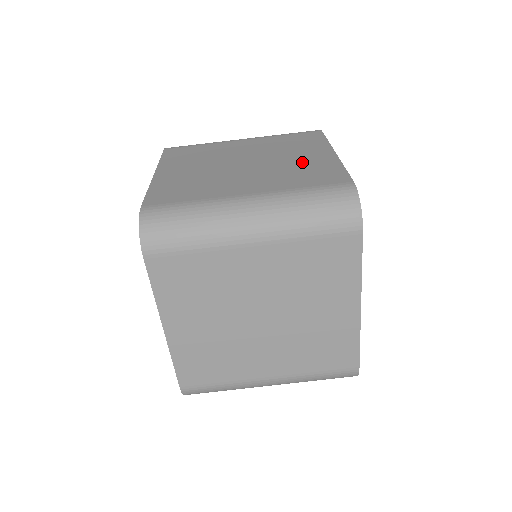
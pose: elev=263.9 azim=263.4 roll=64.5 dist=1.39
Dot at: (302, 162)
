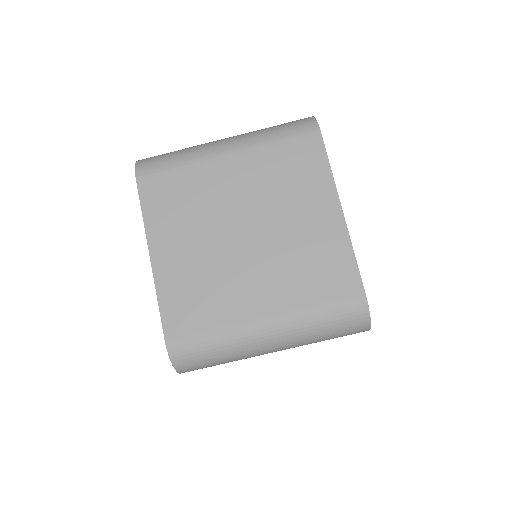
Dot at: occluded
